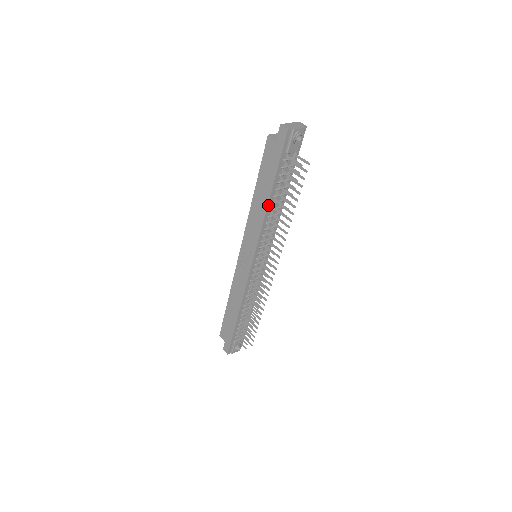
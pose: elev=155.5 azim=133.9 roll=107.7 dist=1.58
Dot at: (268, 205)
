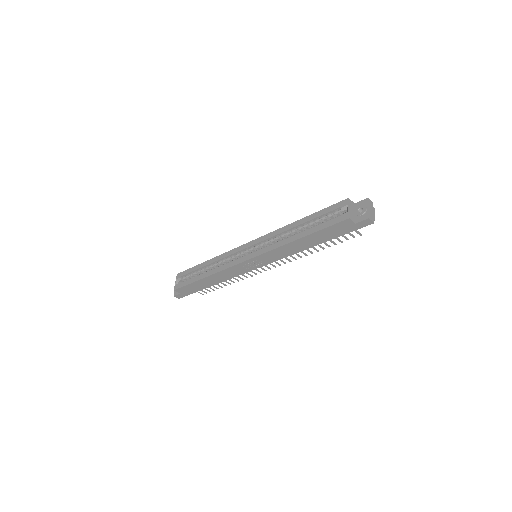
Dot at: (309, 247)
